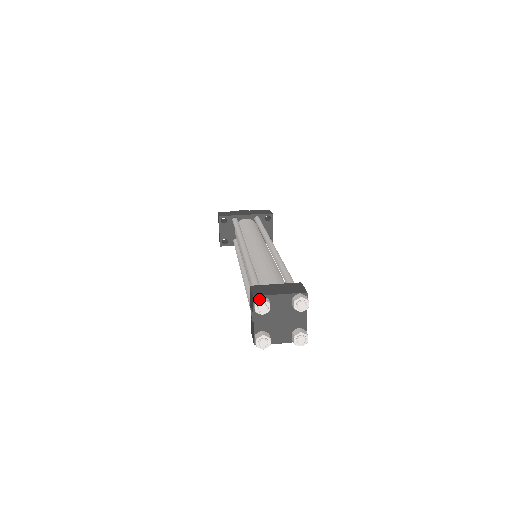
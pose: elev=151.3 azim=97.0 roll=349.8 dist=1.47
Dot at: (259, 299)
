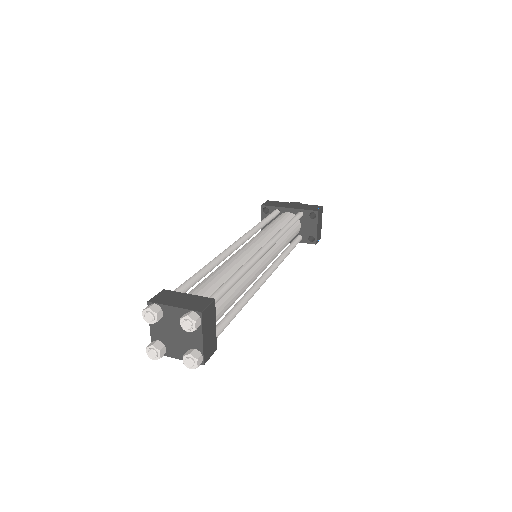
Dot at: (148, 306)
